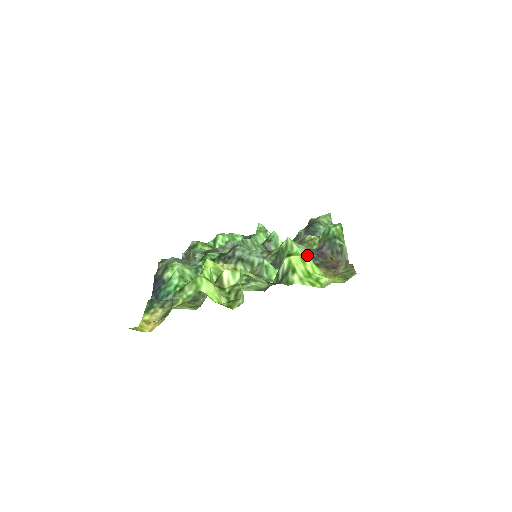
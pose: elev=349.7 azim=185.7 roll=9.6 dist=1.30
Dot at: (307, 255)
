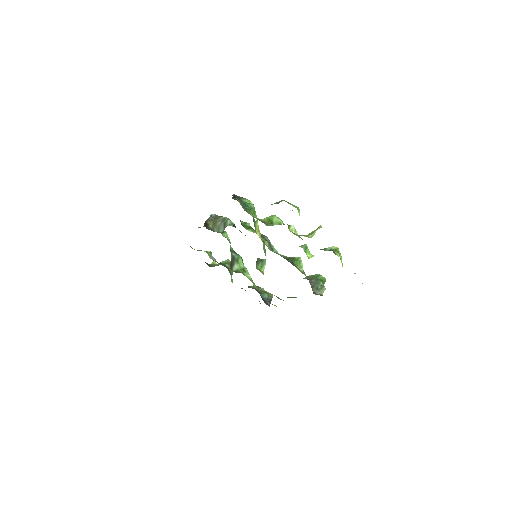
Dot at: occluded
